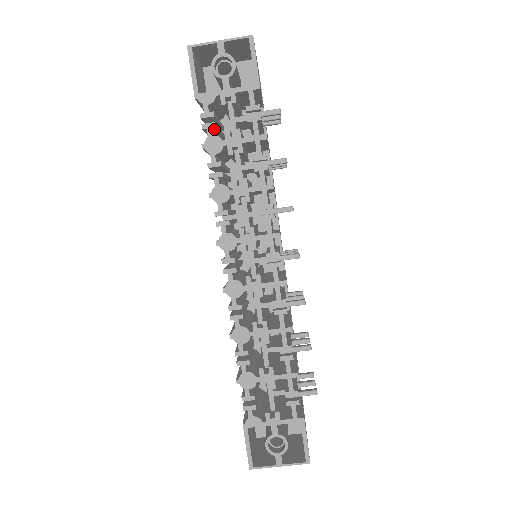
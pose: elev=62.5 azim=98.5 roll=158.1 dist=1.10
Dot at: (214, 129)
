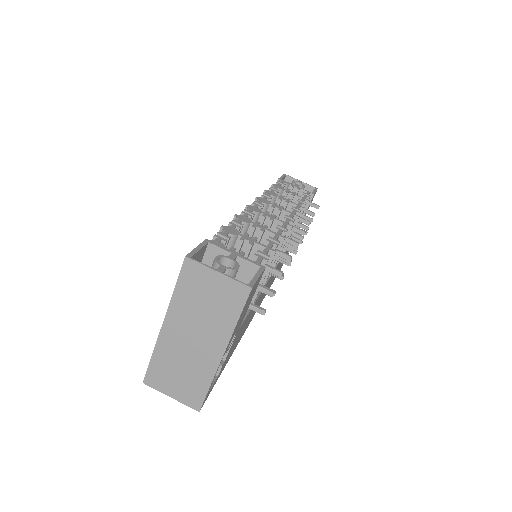
Dot at: occluded
